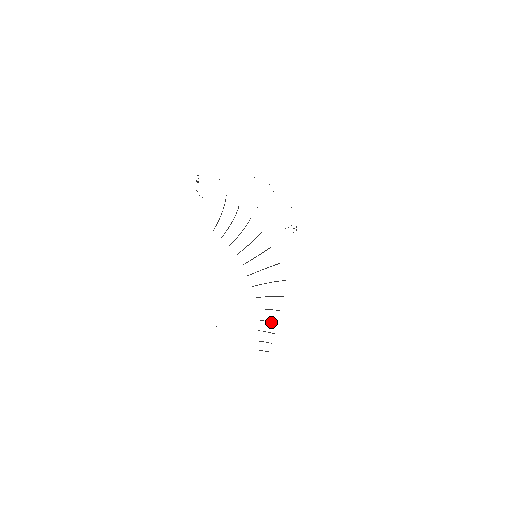
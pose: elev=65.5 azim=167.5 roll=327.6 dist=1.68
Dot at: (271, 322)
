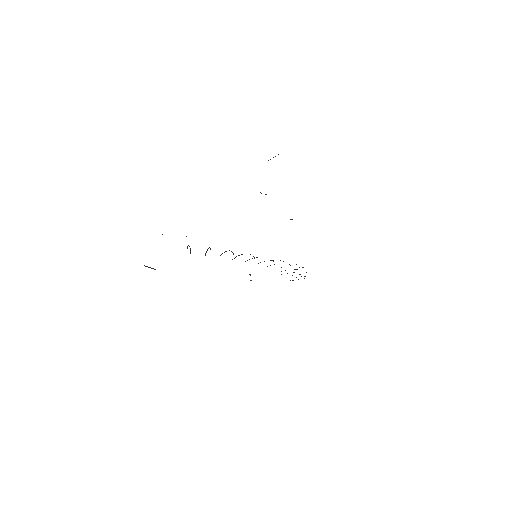
Dot at: occluded
